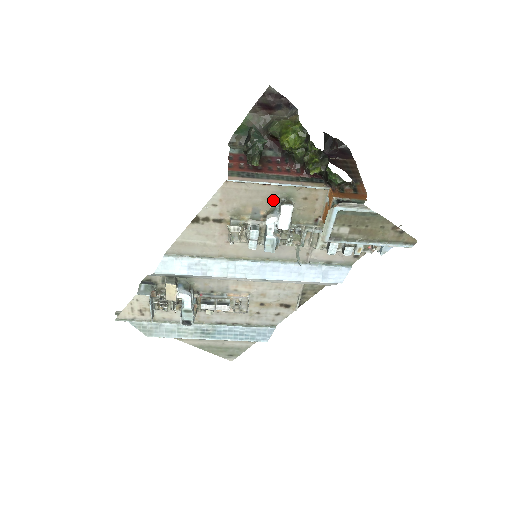
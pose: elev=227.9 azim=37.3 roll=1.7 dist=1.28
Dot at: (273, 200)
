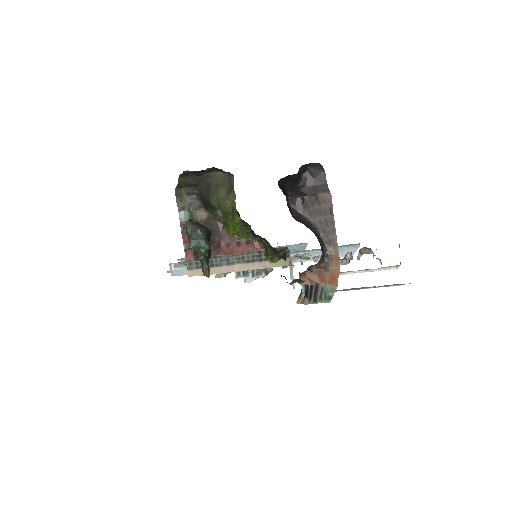
Dot at: occluded
